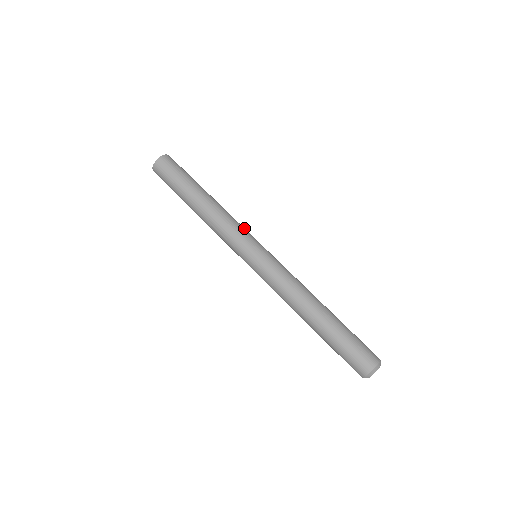
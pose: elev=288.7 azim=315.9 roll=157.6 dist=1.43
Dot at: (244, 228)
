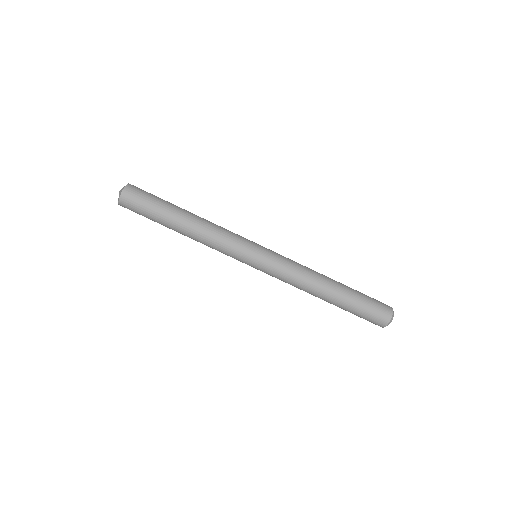
Dot at: (236, 234)
